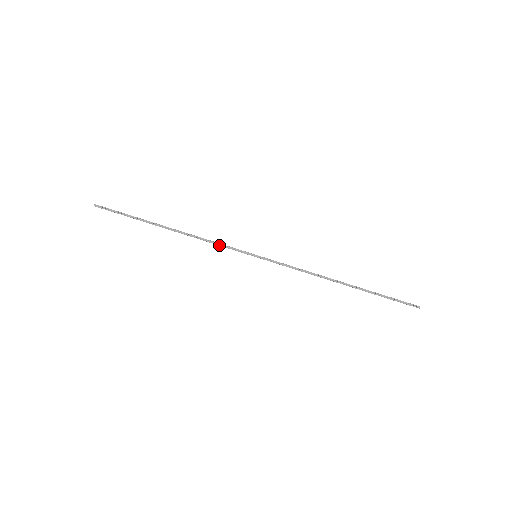
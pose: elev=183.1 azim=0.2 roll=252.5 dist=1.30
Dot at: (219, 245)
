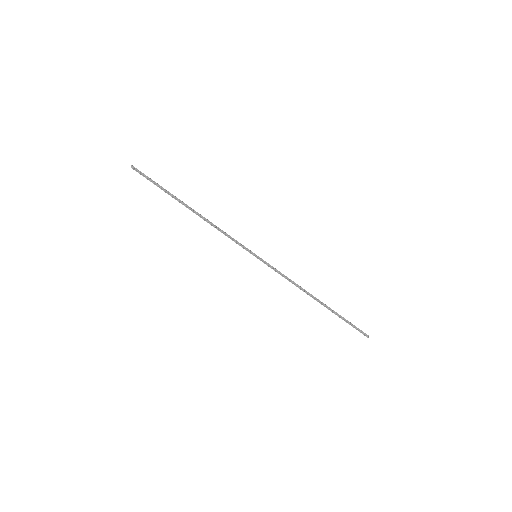
Dot at: (229, 237)
